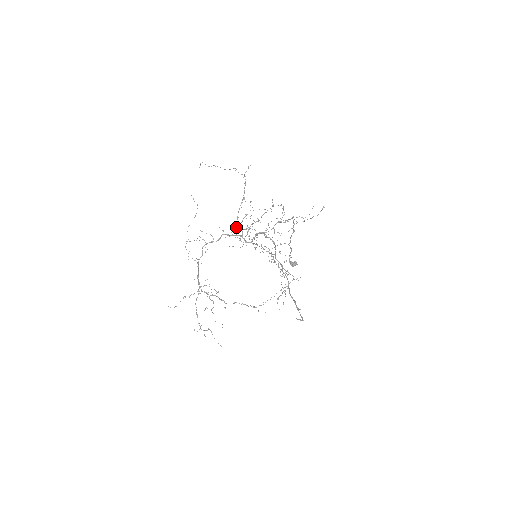
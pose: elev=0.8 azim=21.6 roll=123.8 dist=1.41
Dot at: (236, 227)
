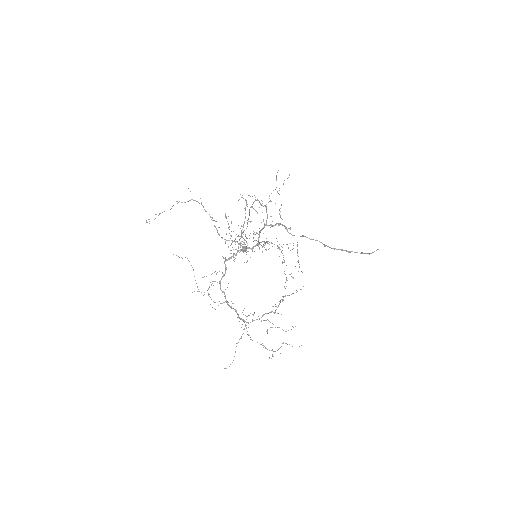
Dot at: occluded
